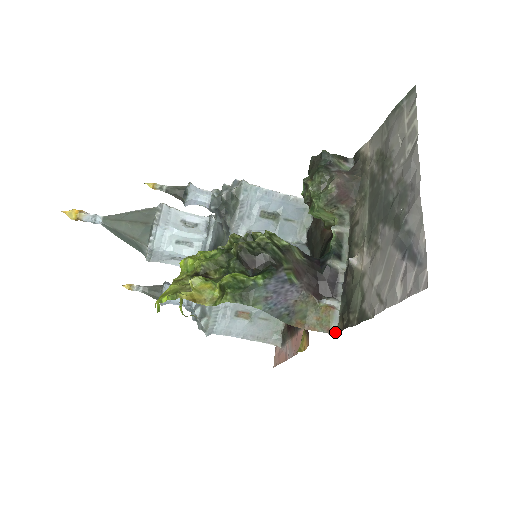
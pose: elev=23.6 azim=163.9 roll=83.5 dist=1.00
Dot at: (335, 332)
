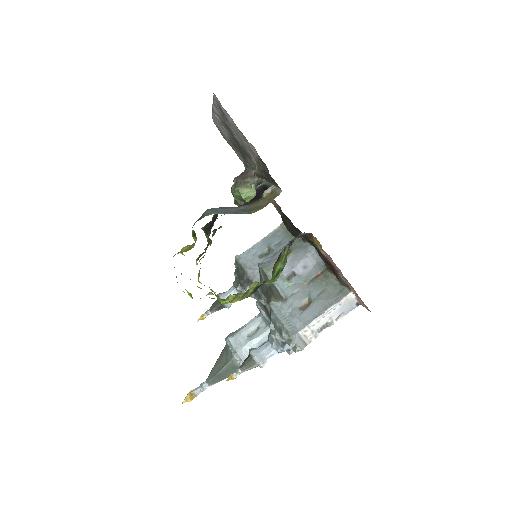
Dot at: (281, 191)
